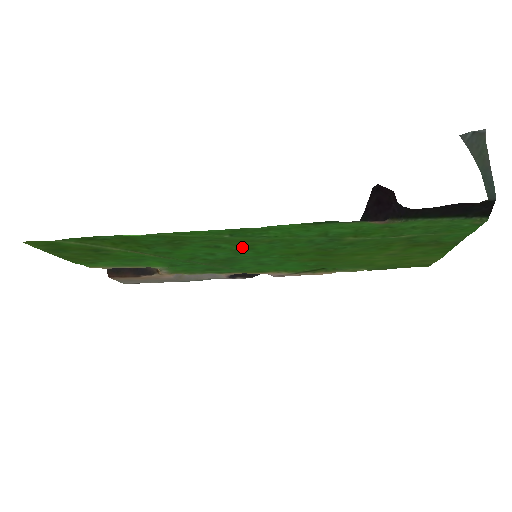
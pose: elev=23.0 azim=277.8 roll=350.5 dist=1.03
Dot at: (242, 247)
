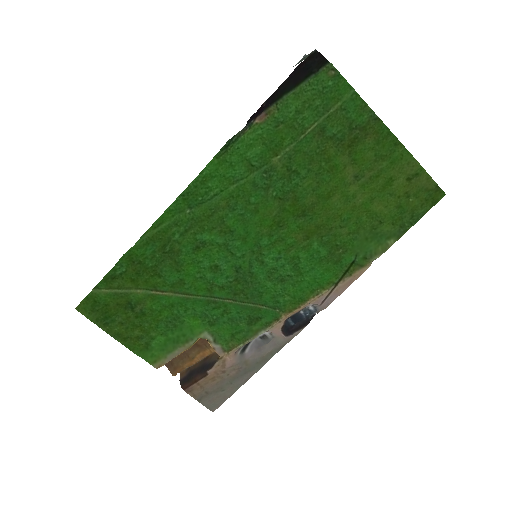
Dot at: (219, 231)
